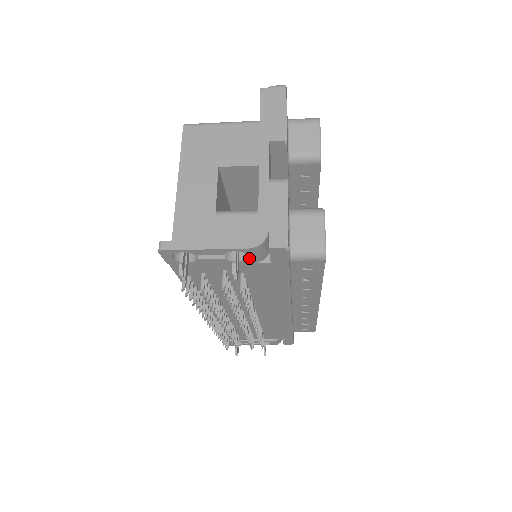
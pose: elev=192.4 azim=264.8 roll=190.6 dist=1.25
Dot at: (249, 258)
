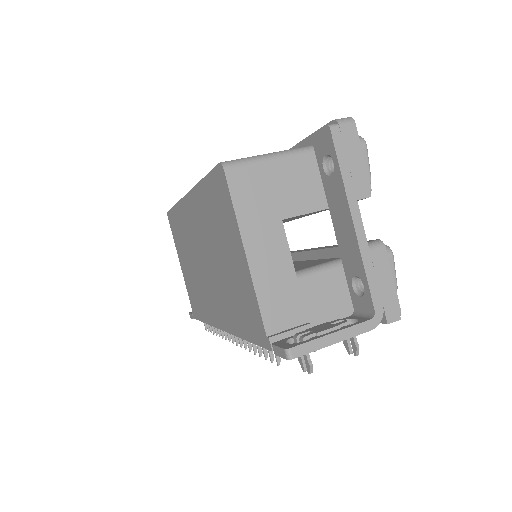
Dot at: occluded
